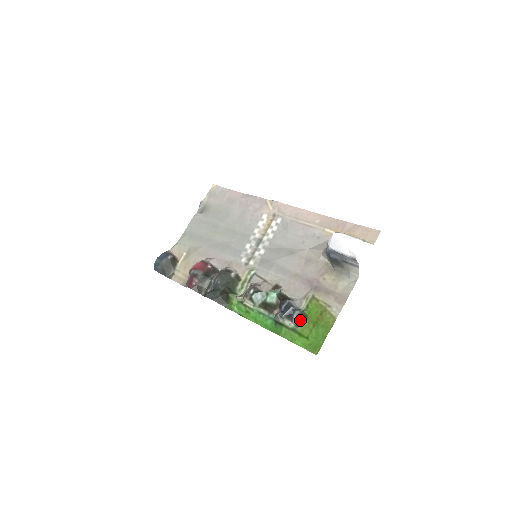
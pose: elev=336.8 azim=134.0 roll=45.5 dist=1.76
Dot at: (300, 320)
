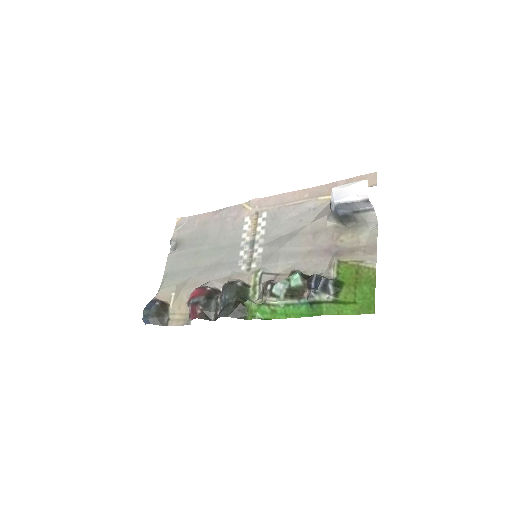
Dot at: (337, 288)
